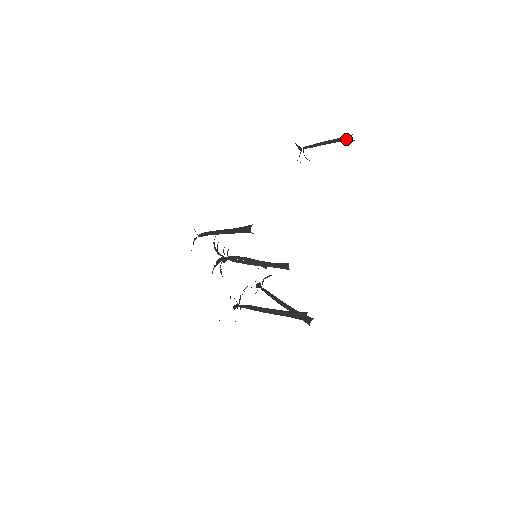
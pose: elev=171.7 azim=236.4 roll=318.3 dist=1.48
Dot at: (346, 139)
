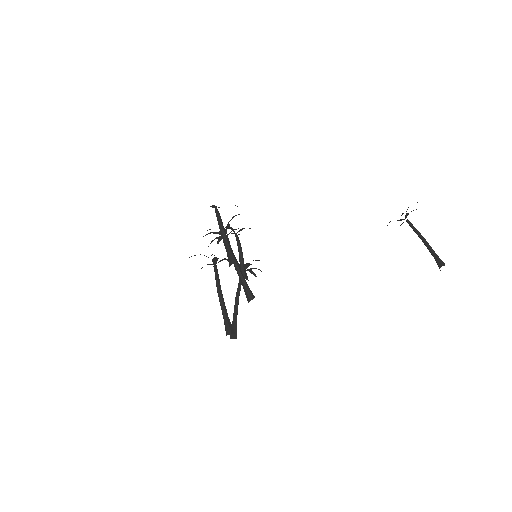
Dot at: (437, 261)
